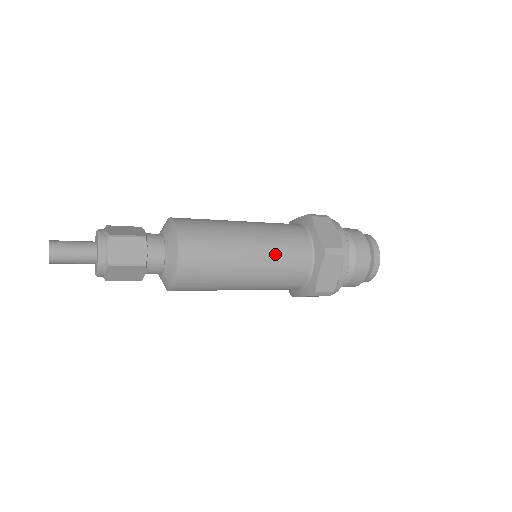
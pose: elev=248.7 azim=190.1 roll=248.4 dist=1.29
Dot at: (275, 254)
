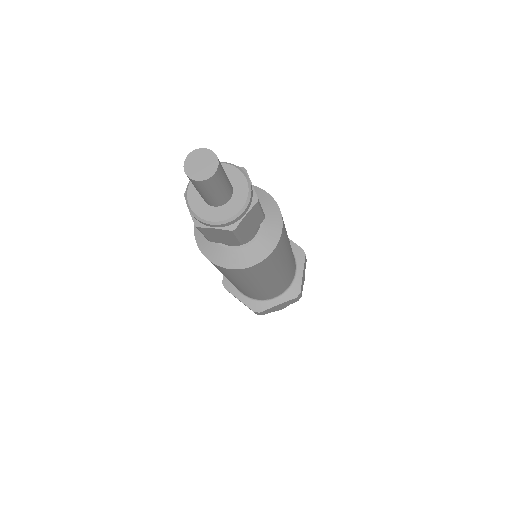
Dot at: (283, 280)
